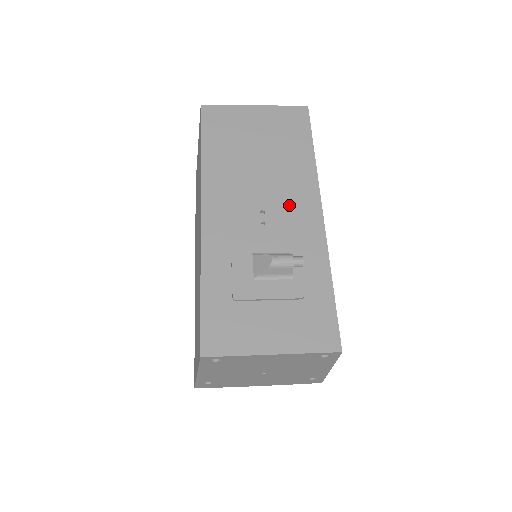
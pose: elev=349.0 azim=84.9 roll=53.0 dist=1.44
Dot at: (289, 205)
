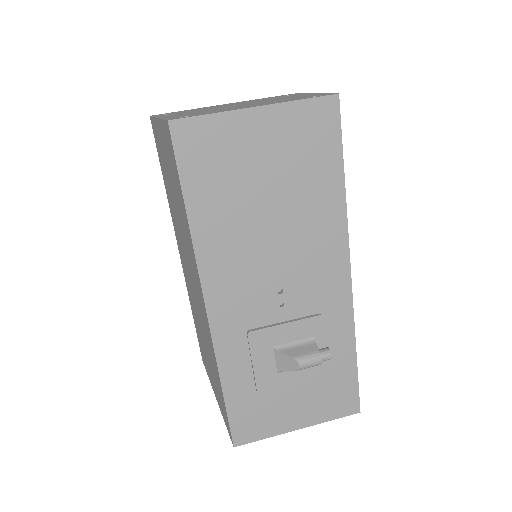
Dot at: (312, 275)
